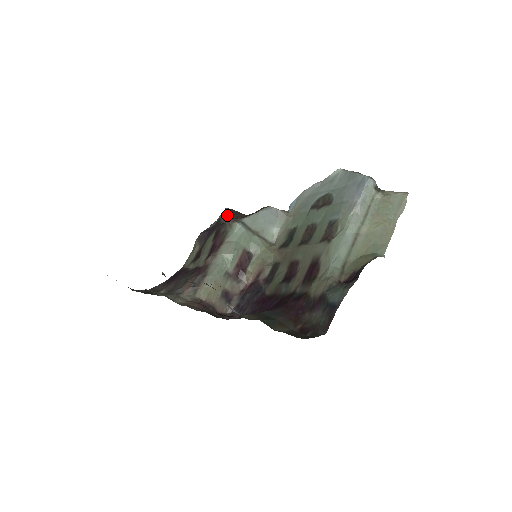
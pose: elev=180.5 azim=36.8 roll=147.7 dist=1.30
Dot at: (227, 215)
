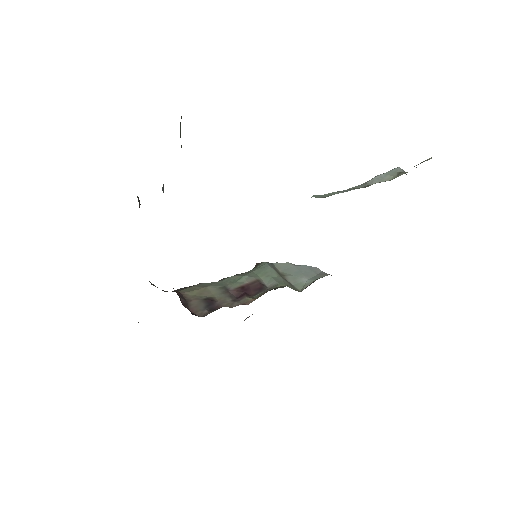
Dot at: occluded
